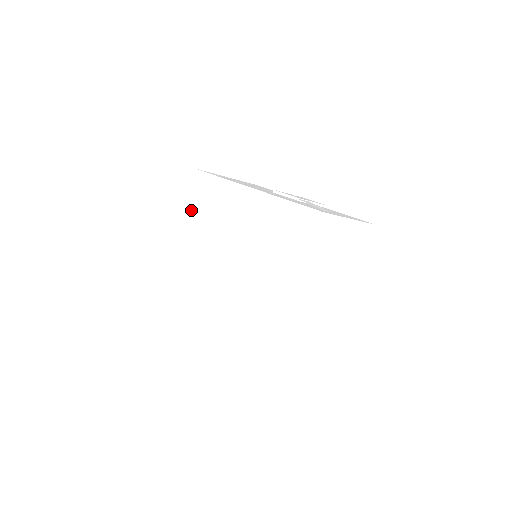
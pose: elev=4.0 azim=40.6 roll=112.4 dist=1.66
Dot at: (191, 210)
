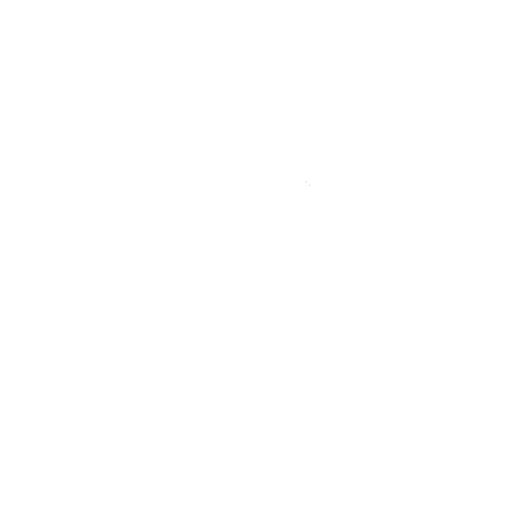
Dot at: (189, 231)
